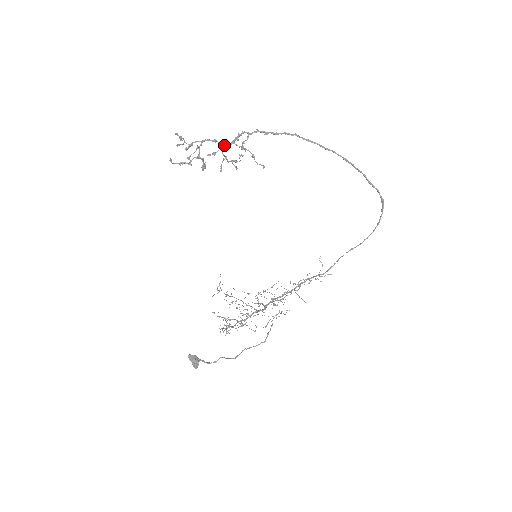
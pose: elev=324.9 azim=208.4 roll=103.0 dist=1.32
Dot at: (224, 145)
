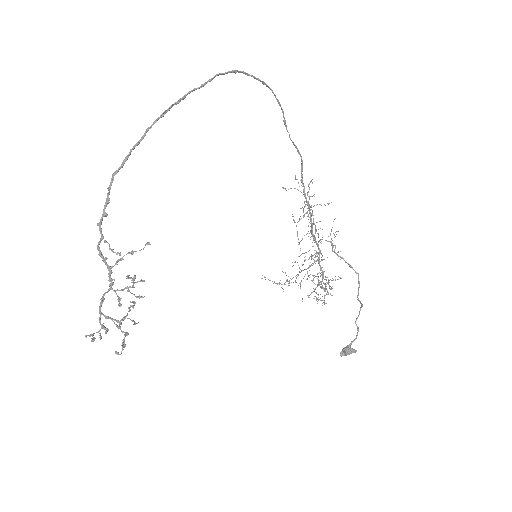
Dot at: (110, 285)
